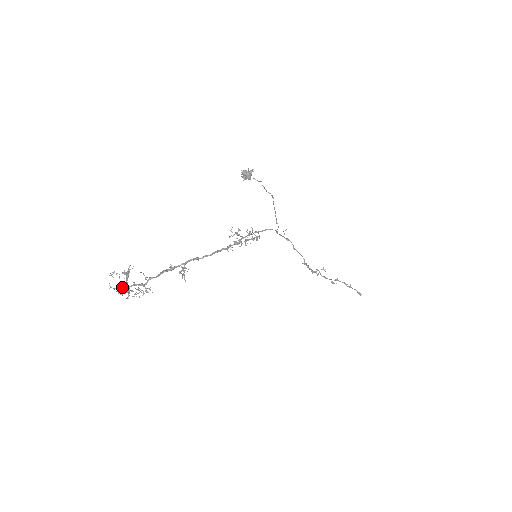
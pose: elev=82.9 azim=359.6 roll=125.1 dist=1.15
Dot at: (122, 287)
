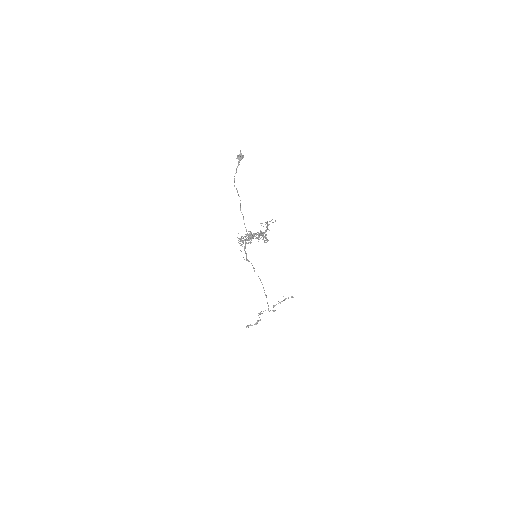
Dot at: (260, 234)
